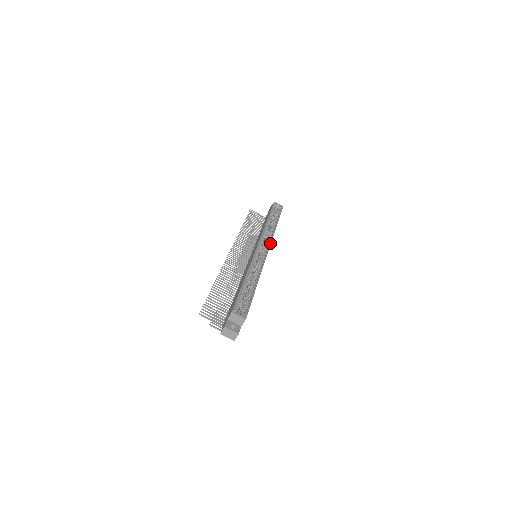
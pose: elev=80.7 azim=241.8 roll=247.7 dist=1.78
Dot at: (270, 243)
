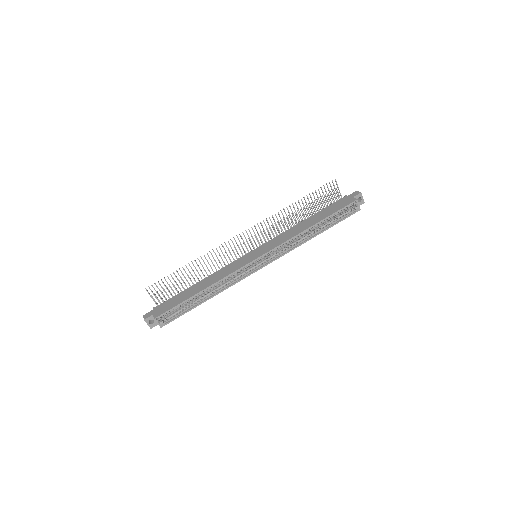
Dot at: (276, 259)
